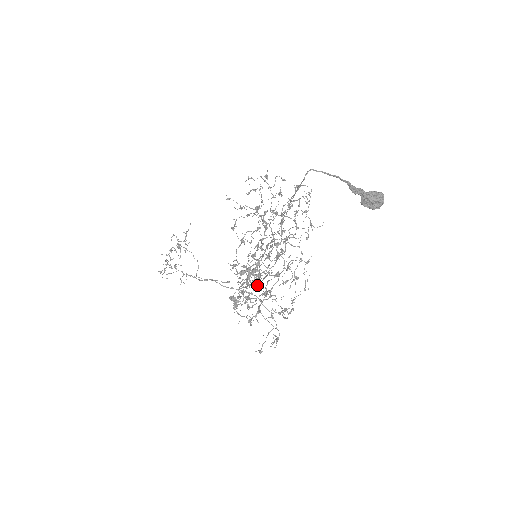
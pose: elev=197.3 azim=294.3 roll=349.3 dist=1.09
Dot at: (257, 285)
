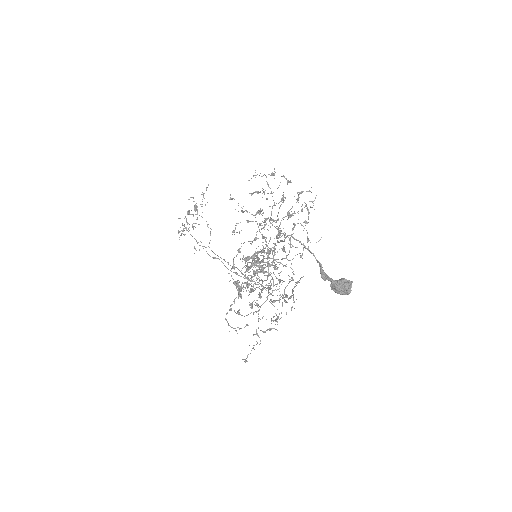
Dot at: occluded
